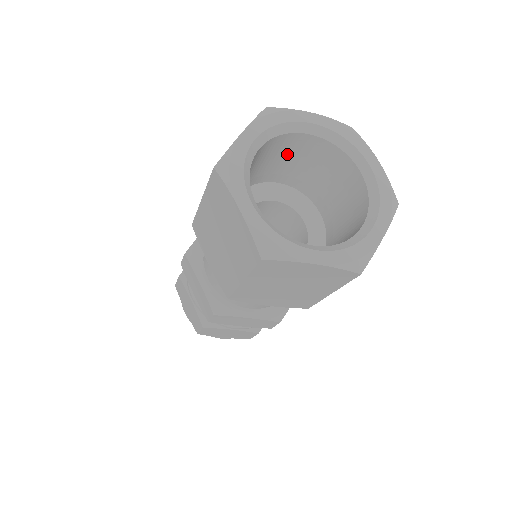
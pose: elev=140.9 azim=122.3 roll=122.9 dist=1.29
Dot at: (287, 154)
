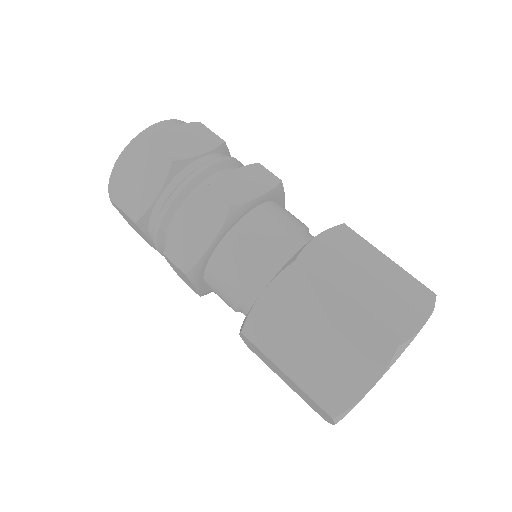
Dot at: occluded
